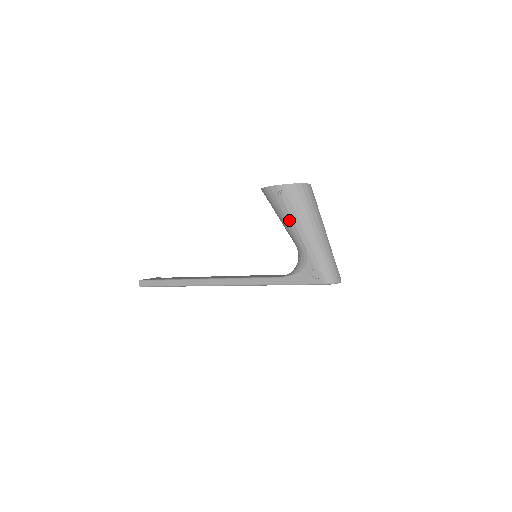
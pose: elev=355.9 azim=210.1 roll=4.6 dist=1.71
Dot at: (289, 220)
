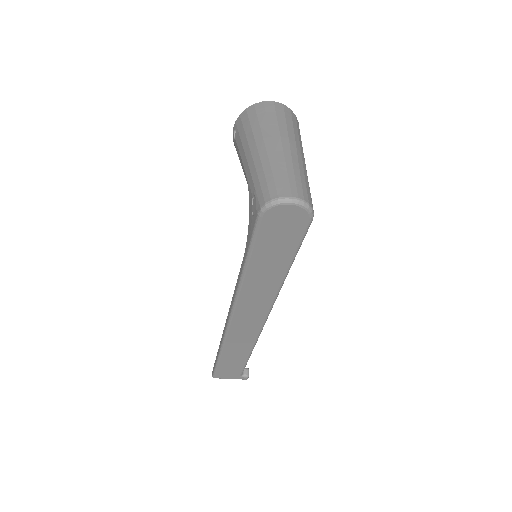
Dot at: (240, 158)
